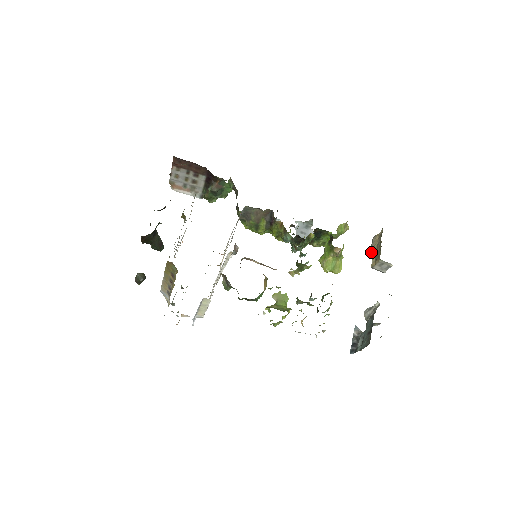
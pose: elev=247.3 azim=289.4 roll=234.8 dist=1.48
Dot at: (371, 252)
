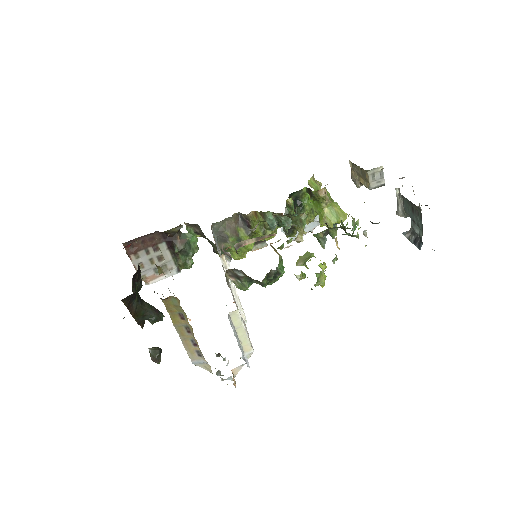
Dot at: (359, 184)
